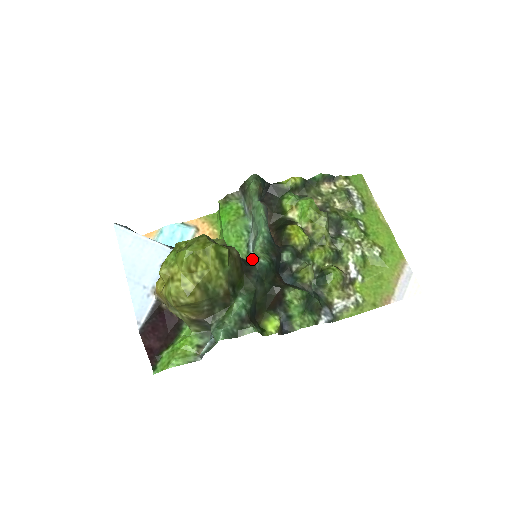
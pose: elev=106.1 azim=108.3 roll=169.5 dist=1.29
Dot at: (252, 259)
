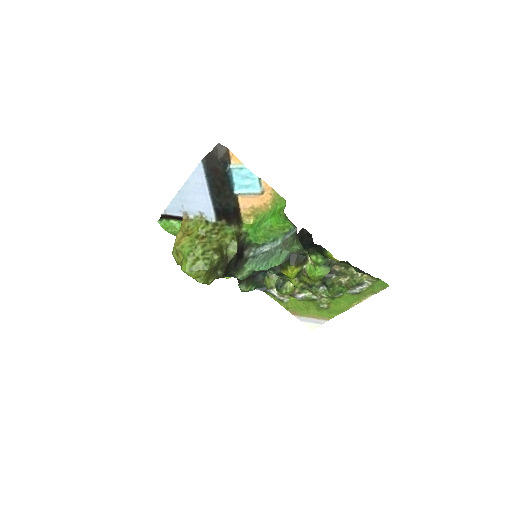
Dot at: (242, 266)
